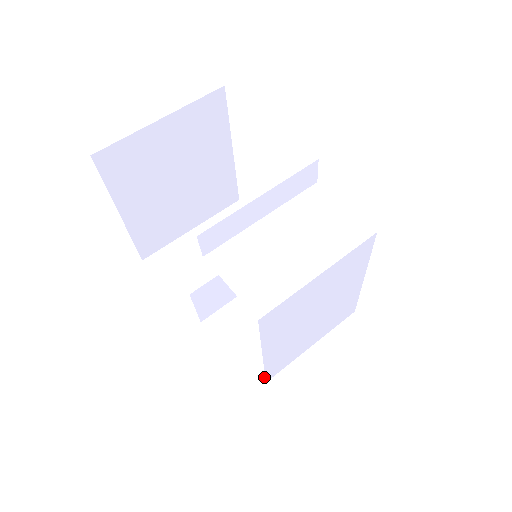
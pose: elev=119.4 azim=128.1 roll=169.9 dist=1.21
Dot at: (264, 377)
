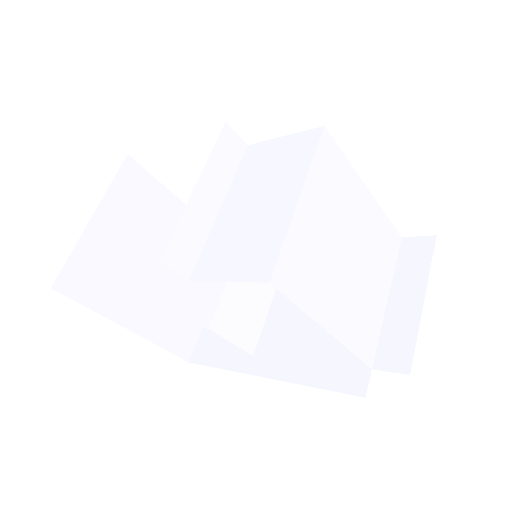
Dot at: (366, 366)
